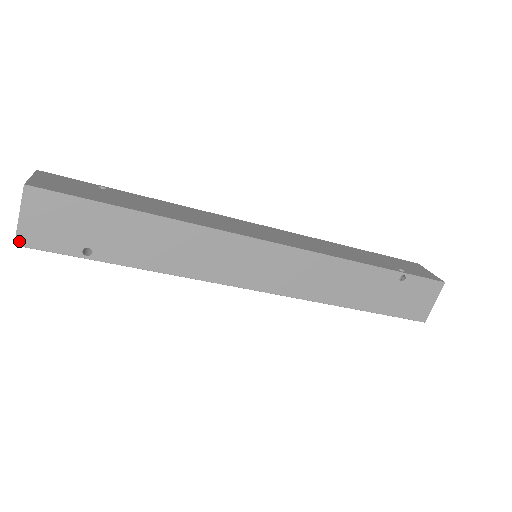
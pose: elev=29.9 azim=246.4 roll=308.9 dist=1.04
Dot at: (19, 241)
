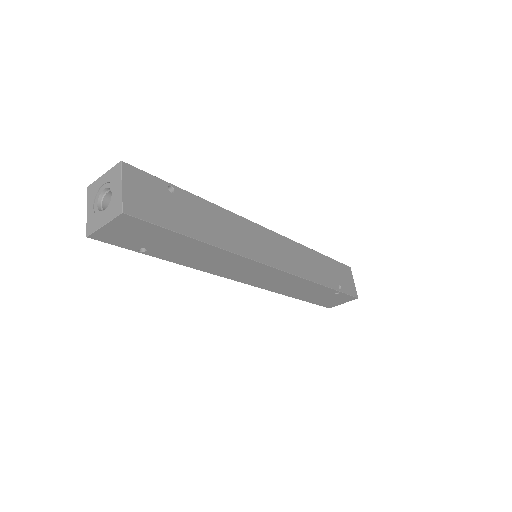
Dot at: (92, 236)
